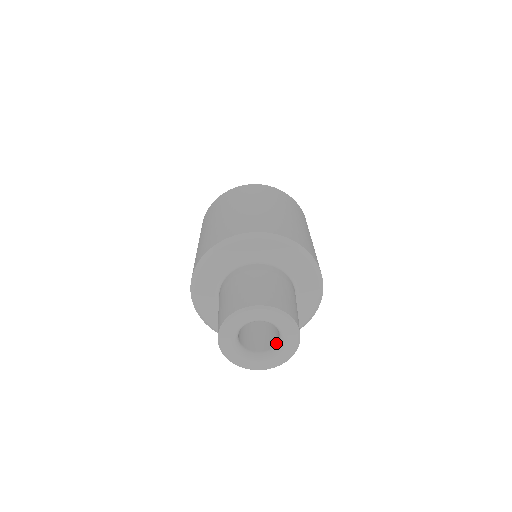
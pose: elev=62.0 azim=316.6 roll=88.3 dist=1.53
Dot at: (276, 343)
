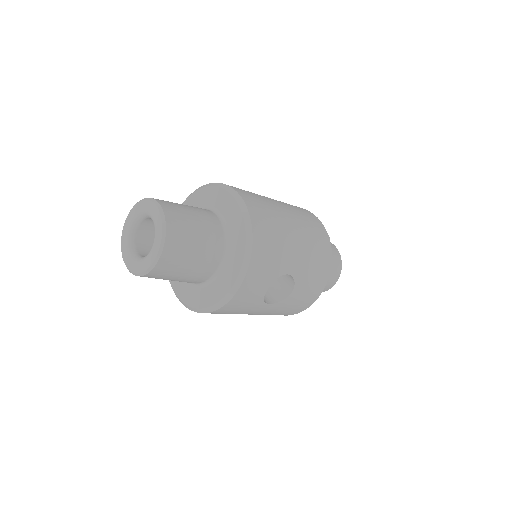
Dot at: occluded
